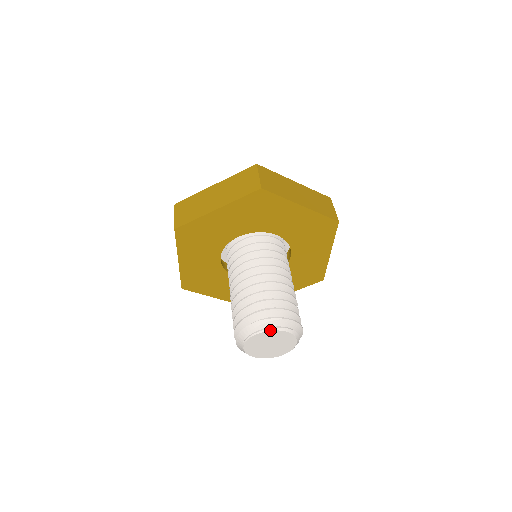
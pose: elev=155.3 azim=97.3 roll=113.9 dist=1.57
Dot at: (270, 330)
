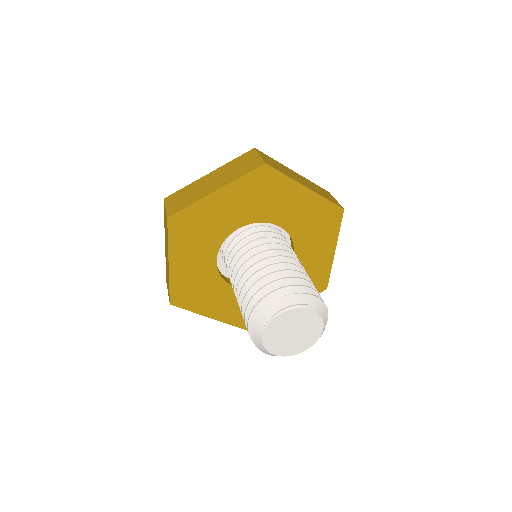
Dot at: (295, 308)
